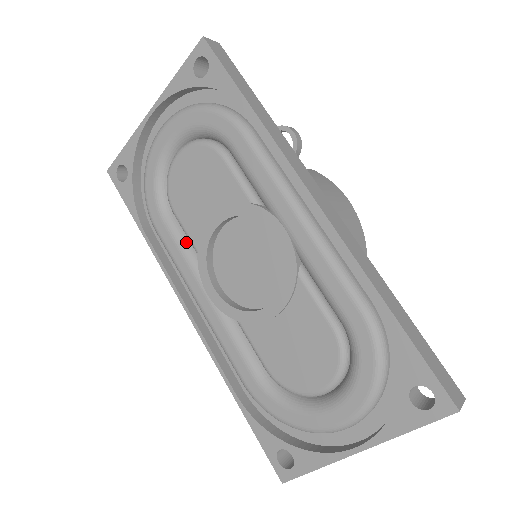
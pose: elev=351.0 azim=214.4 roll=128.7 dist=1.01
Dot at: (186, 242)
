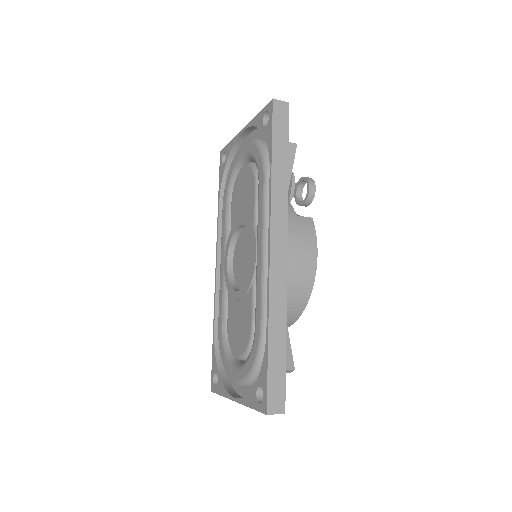
Dot at: (230, 224)
